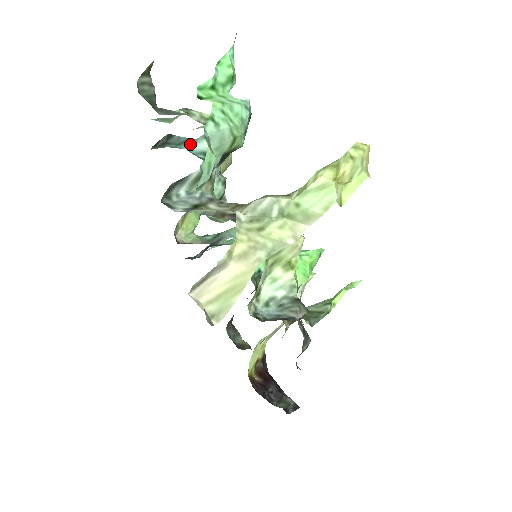
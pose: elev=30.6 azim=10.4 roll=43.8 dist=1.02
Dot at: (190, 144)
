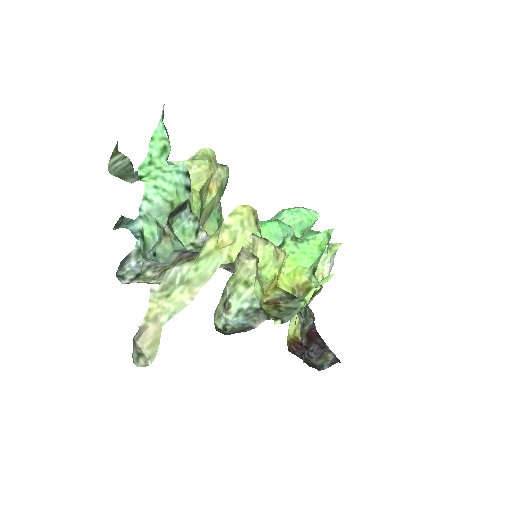
Dot at: (133, 224)
